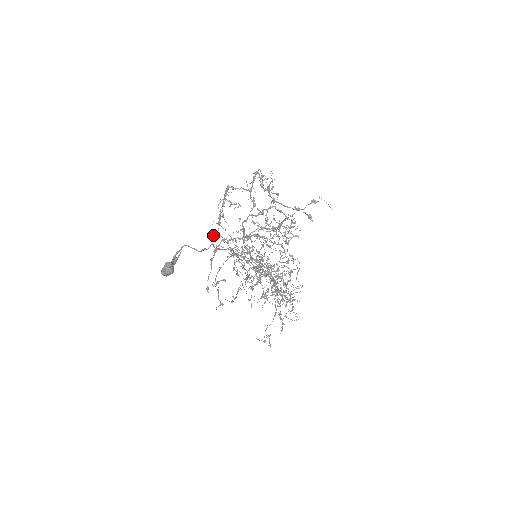
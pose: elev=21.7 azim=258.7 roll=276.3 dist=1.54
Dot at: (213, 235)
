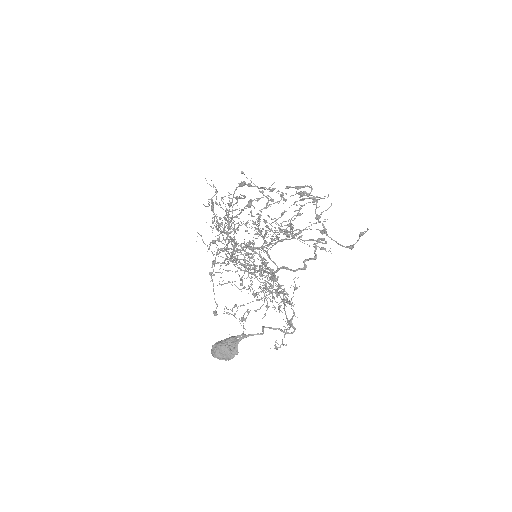
Dot at: (211, 242)
